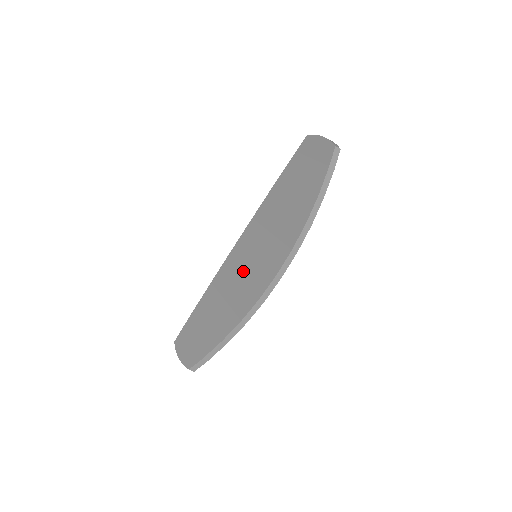
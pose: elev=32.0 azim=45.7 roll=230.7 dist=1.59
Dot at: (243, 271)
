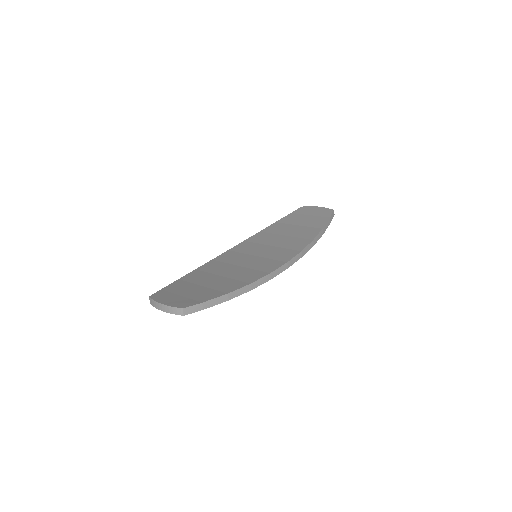
Dot at: (242, 262)
